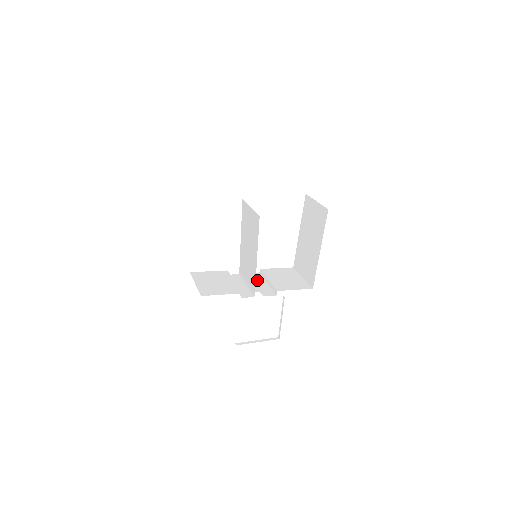
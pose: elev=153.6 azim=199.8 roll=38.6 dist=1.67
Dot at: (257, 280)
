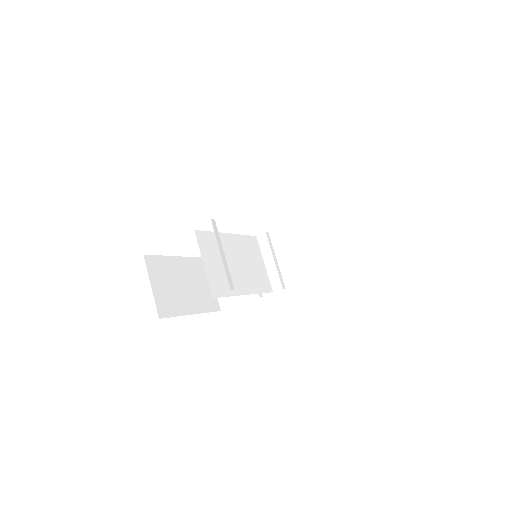
Dot at: (279, 248)
